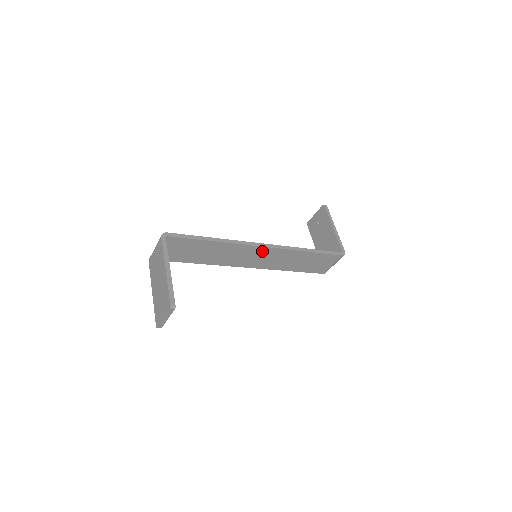
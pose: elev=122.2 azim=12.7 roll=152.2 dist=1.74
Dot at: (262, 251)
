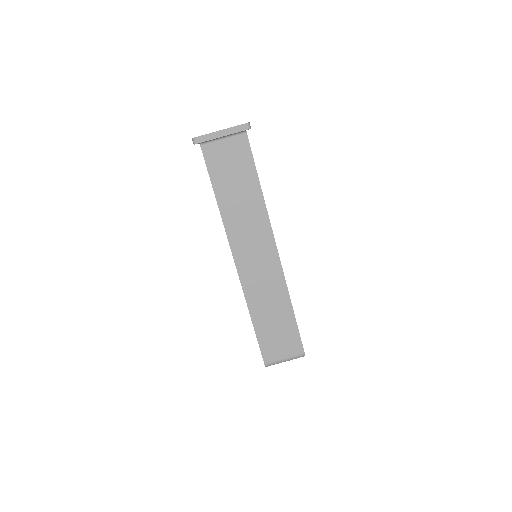
Dot at: (269, 253)
